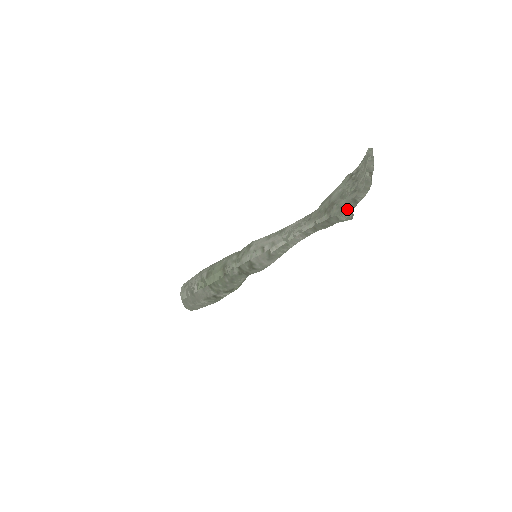
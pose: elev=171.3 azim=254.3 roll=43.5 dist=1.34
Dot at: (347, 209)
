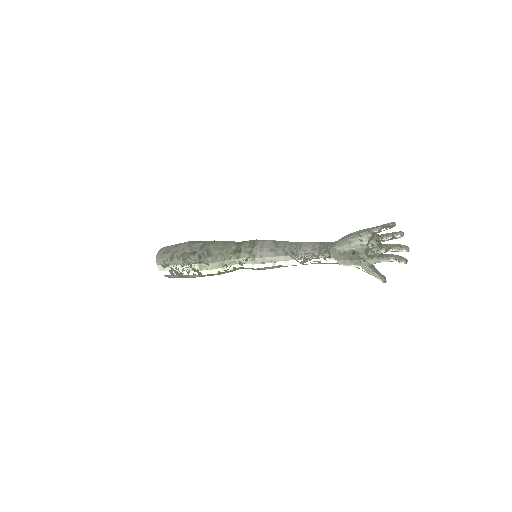
Dot at: occluded
